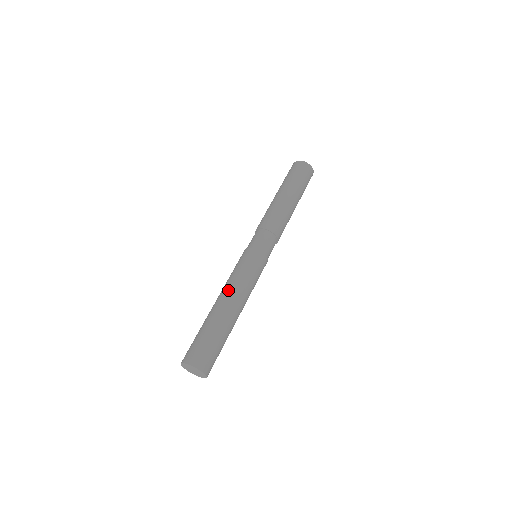
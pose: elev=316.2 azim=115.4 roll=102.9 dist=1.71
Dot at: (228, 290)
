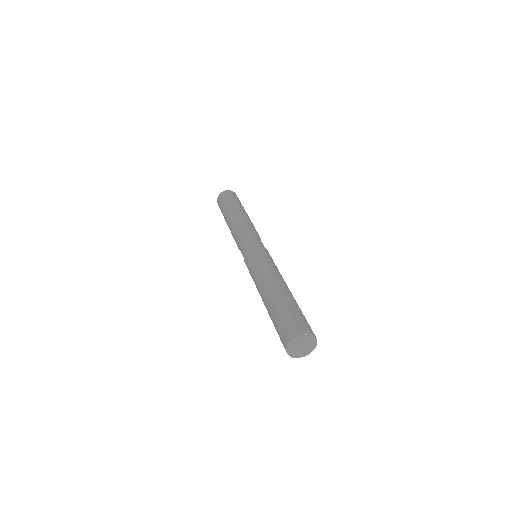
Dot at: (271, 275)
